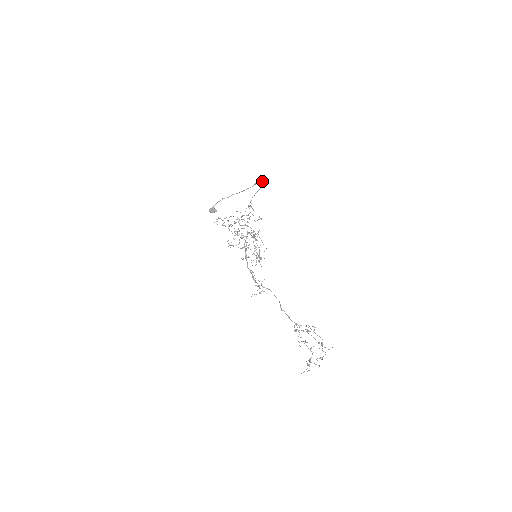
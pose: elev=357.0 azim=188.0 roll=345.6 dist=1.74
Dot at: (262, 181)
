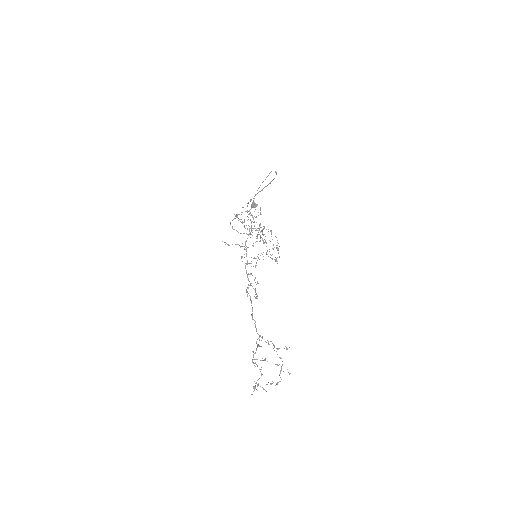
Dot at: occluded
